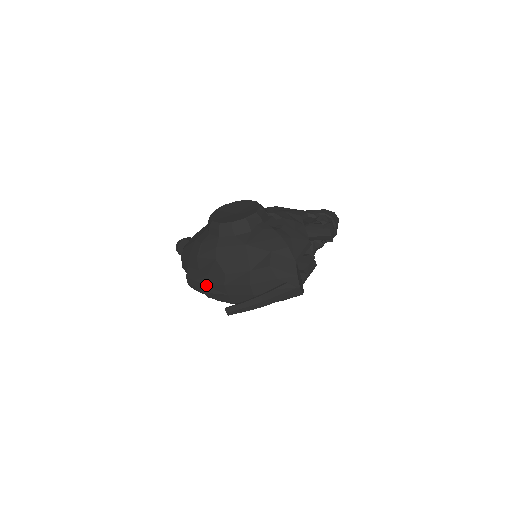
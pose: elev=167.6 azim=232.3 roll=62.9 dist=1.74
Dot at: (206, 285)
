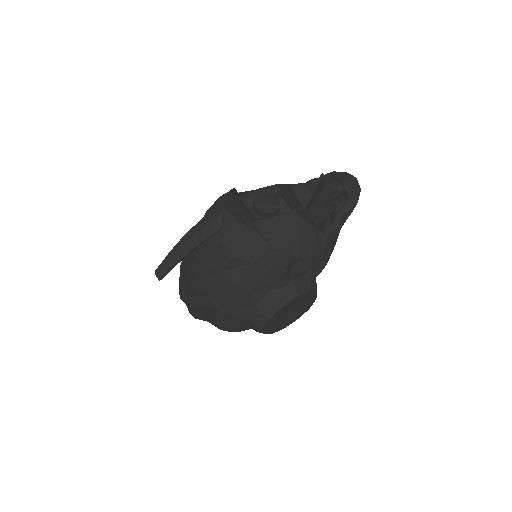
Dot at: (179, 285)
